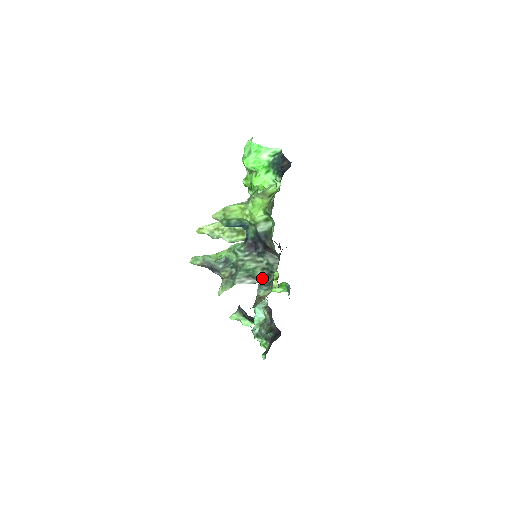
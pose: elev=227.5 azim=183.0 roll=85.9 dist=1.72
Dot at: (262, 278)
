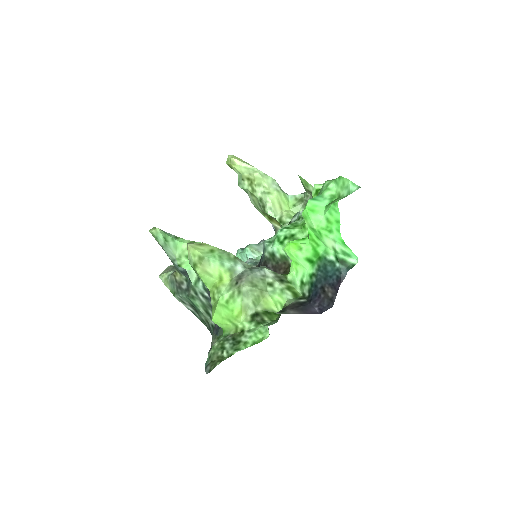
Dot at: (203, 321)
